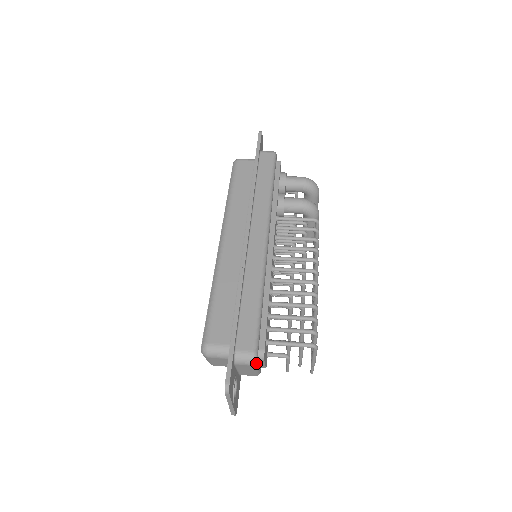
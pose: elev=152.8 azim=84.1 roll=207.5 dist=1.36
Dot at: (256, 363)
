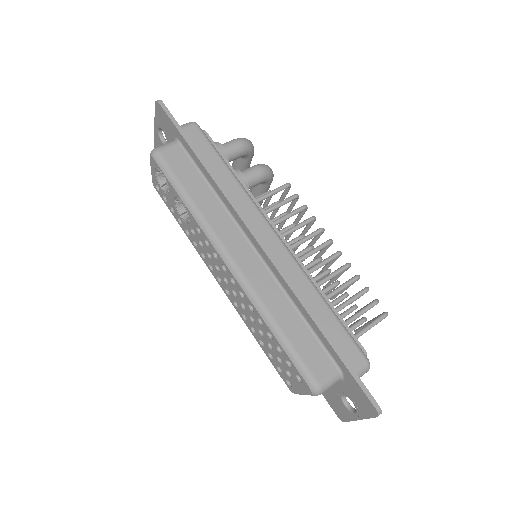
Dot at: occluded
